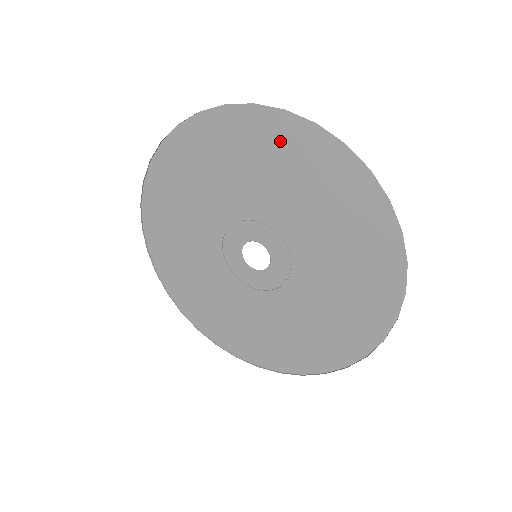
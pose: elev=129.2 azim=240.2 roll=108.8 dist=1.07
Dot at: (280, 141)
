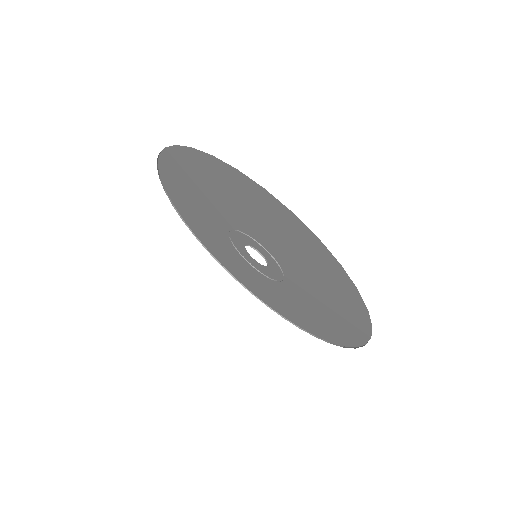
Dot at: (285, 223)
